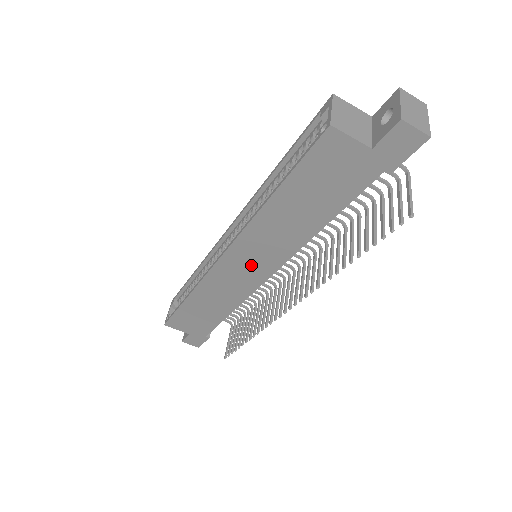
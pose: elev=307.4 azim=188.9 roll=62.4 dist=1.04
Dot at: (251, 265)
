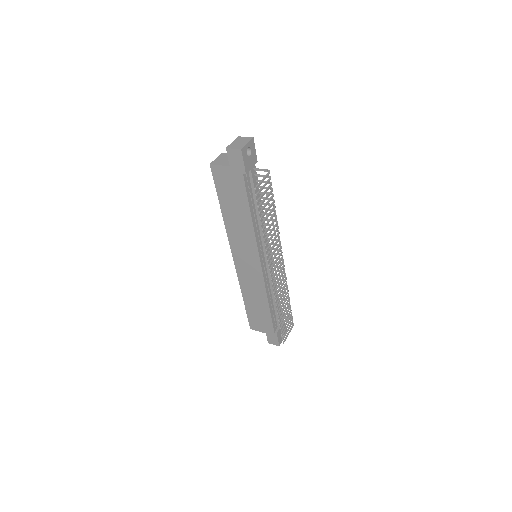
Dot at: (247, 259)
